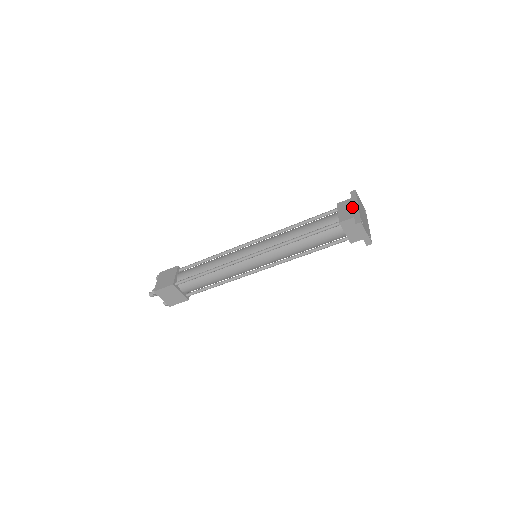
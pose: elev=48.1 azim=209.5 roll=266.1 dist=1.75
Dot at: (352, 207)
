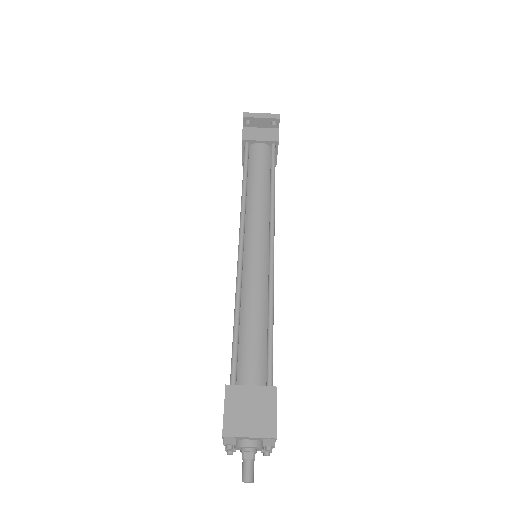
Dot at: occluded
